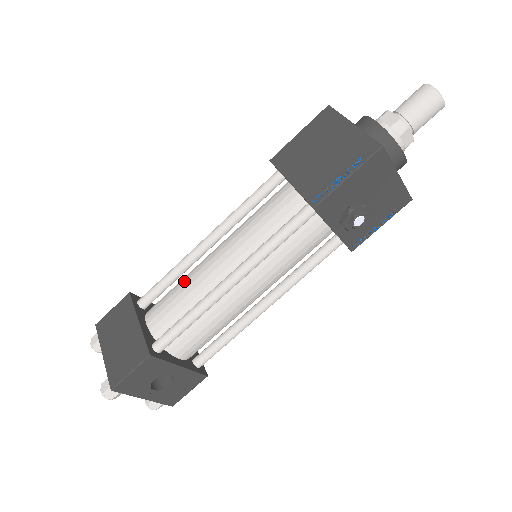
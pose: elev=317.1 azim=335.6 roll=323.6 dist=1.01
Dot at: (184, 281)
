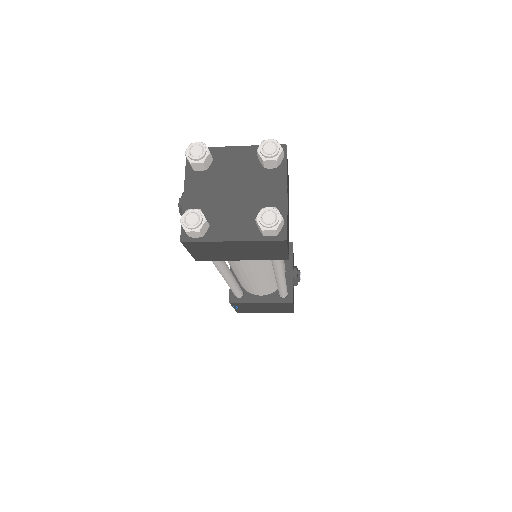
Dot at: occluded
